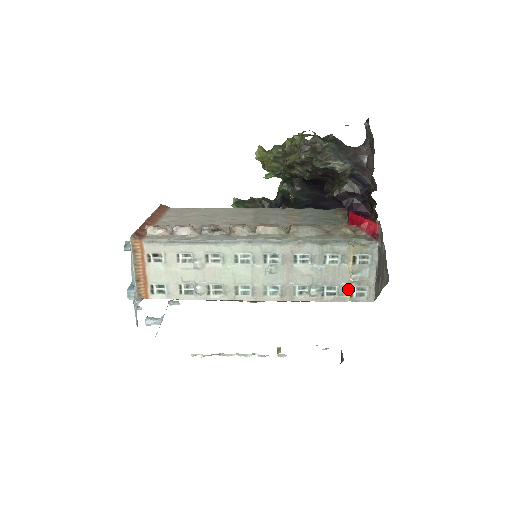
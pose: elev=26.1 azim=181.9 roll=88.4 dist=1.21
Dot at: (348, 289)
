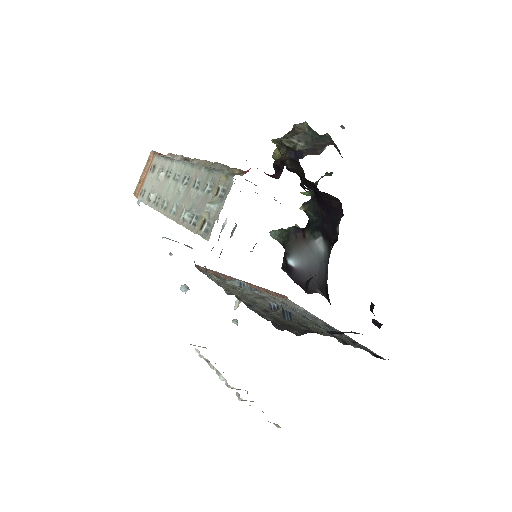
Dot at: (203, 221)
